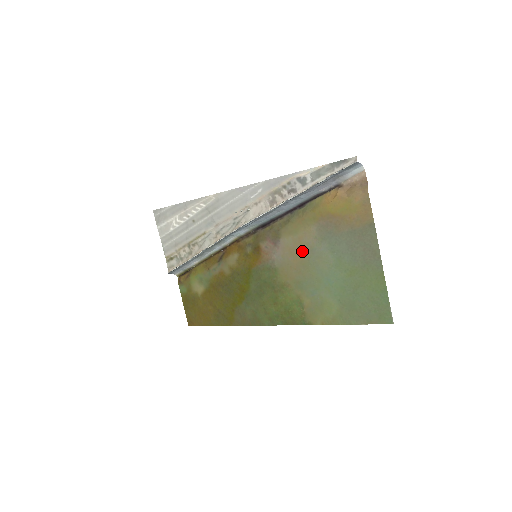
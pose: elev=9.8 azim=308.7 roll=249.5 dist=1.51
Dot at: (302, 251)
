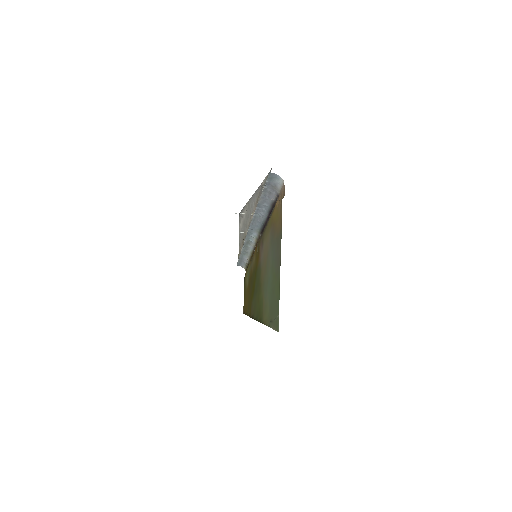
Dot at: (266, 254)
